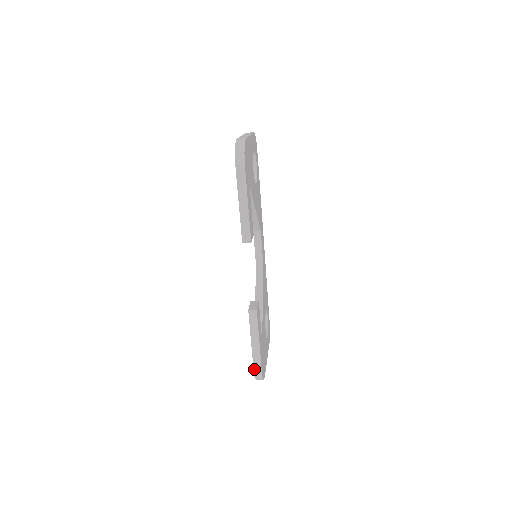
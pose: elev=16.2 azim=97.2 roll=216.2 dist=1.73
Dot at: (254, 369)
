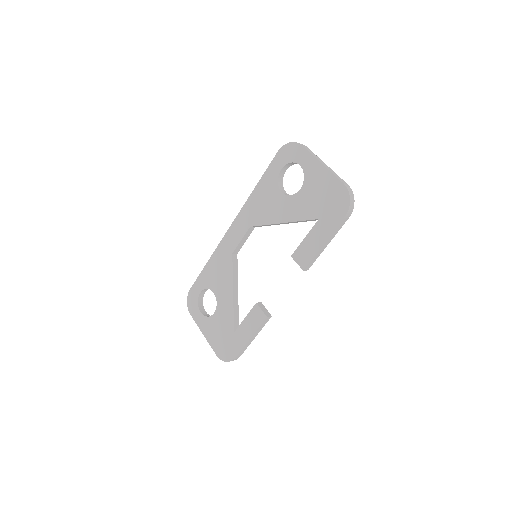
Dot at: (236, 357)
